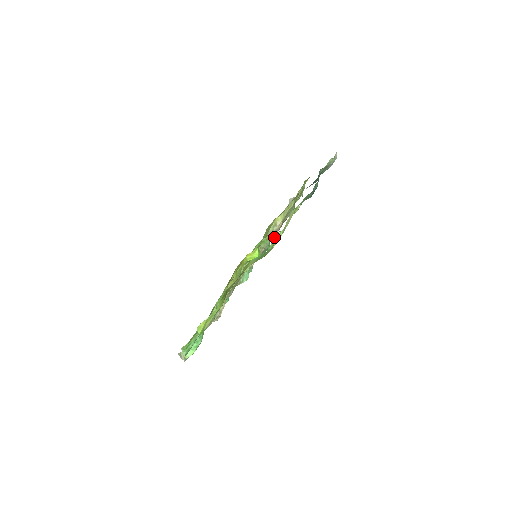
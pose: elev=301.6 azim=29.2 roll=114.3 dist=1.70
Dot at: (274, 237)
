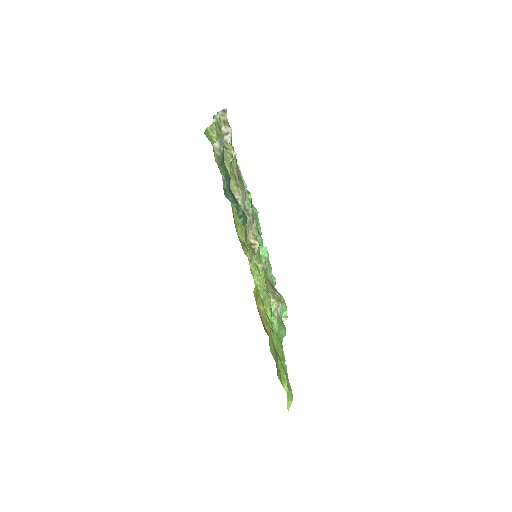
Dot at: occluded
